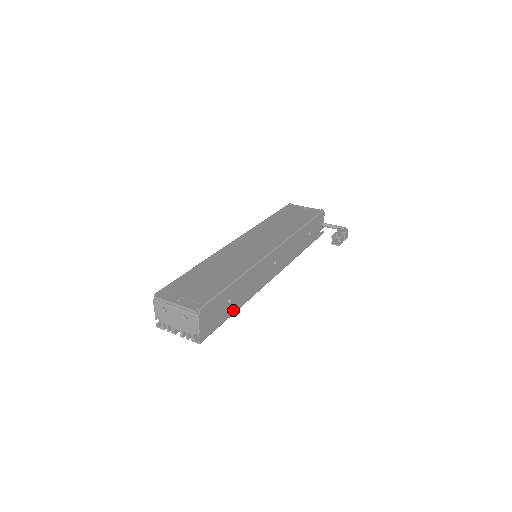
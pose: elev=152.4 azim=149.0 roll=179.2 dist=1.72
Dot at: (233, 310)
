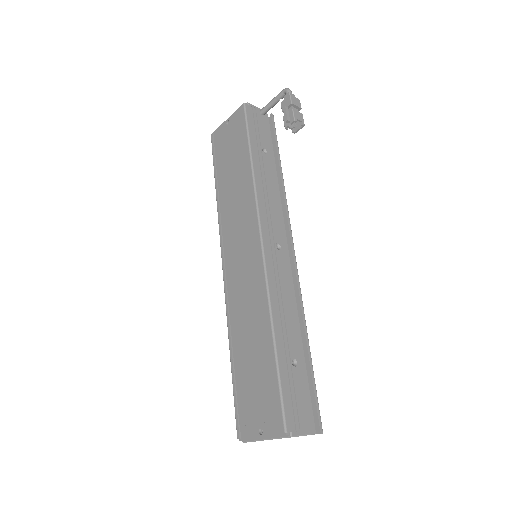
Dot at: (306, 353)
